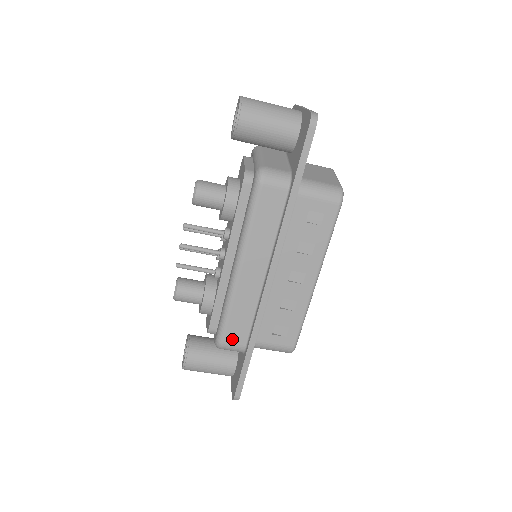
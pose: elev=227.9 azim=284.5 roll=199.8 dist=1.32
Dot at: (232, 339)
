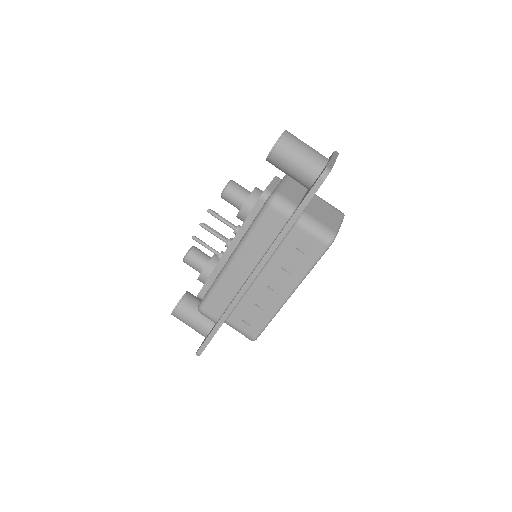
Dot at: (210, 310)
